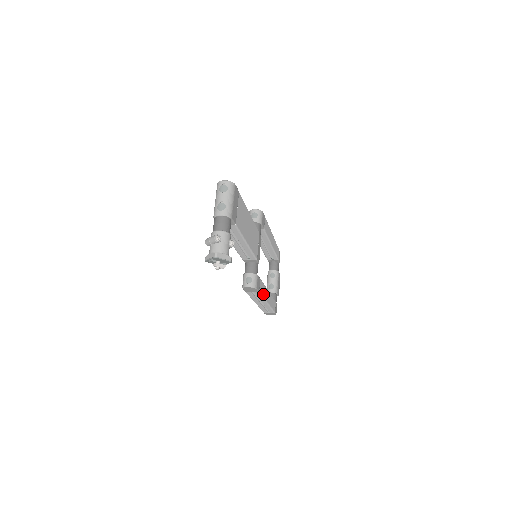
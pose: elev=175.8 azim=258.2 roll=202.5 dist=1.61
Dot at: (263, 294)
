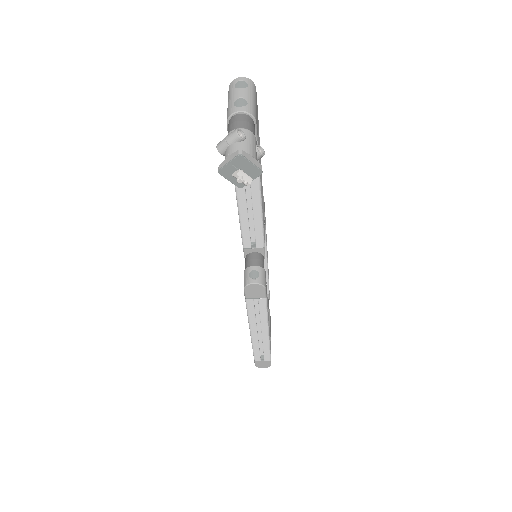
Dot at: (267, 310)
